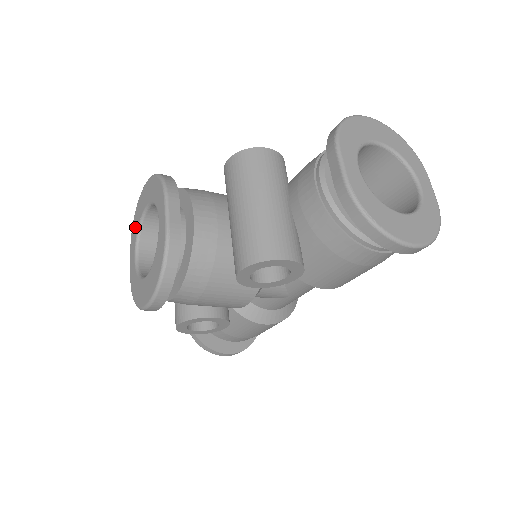
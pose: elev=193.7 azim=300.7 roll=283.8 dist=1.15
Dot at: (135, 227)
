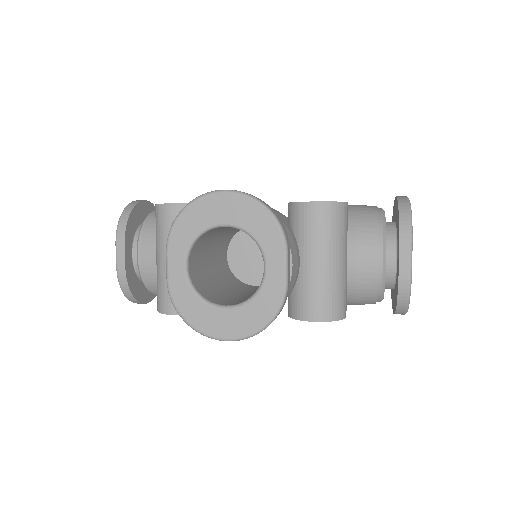
Dot at: (188, 229)
